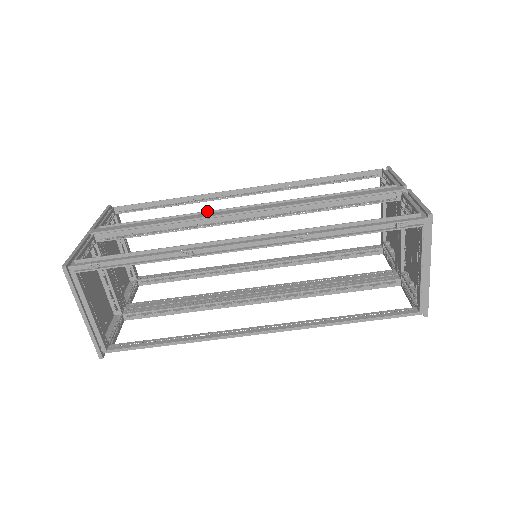
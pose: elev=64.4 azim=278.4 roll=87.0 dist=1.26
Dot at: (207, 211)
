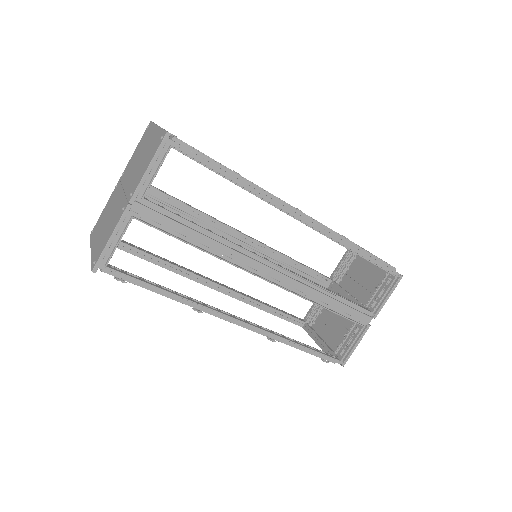
Dot at: (246, 250)
